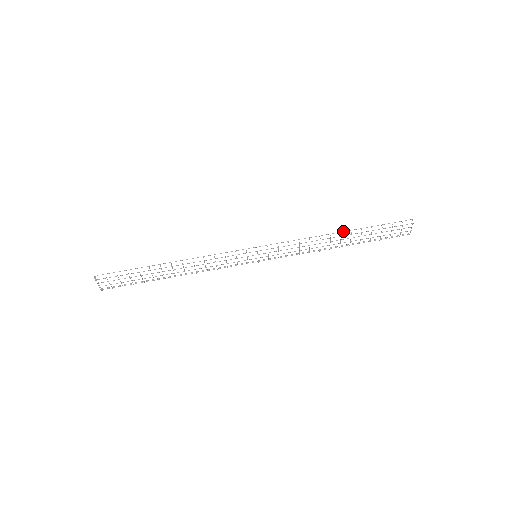
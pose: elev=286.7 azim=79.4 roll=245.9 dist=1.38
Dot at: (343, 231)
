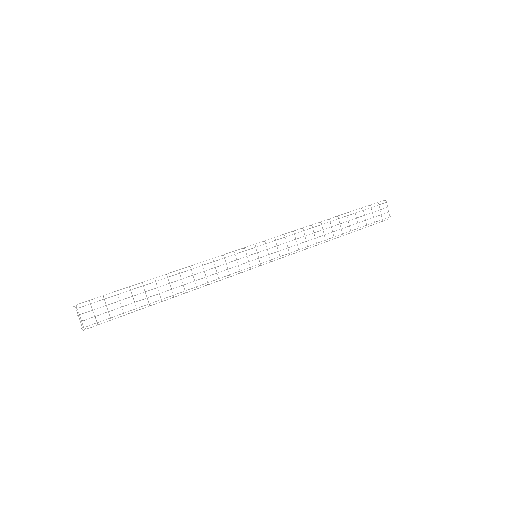
Dot at: (330, 218)
